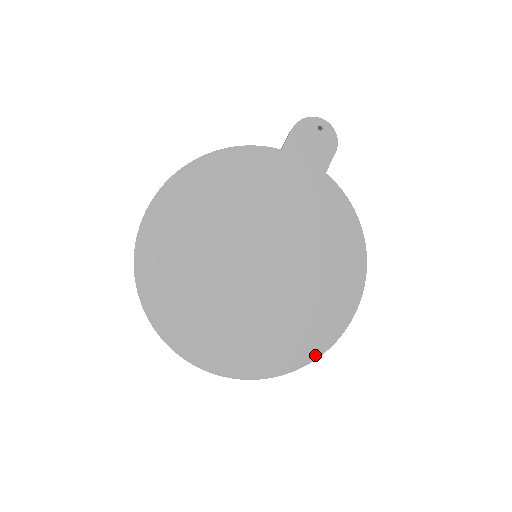
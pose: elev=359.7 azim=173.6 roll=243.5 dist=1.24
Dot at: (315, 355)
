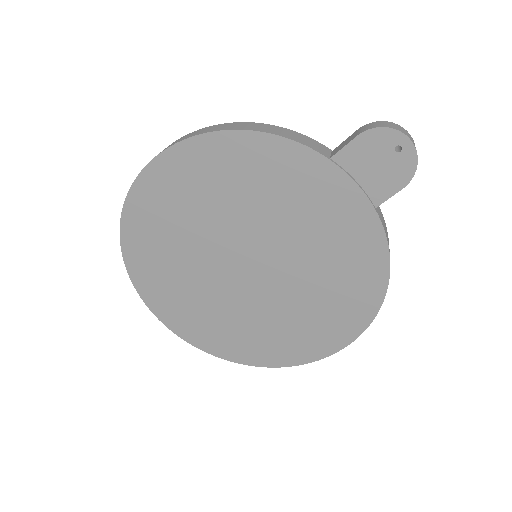
Dot at: (280, 364)
